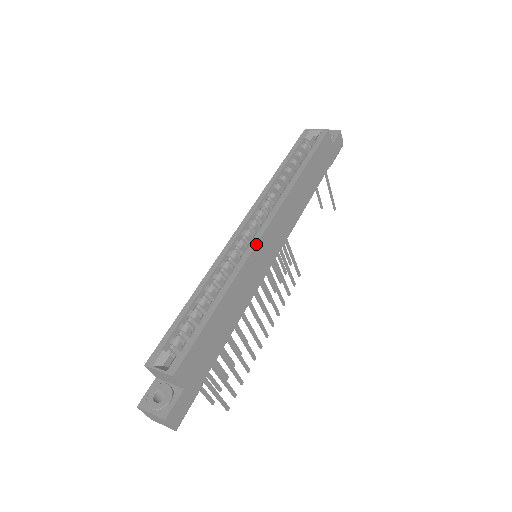
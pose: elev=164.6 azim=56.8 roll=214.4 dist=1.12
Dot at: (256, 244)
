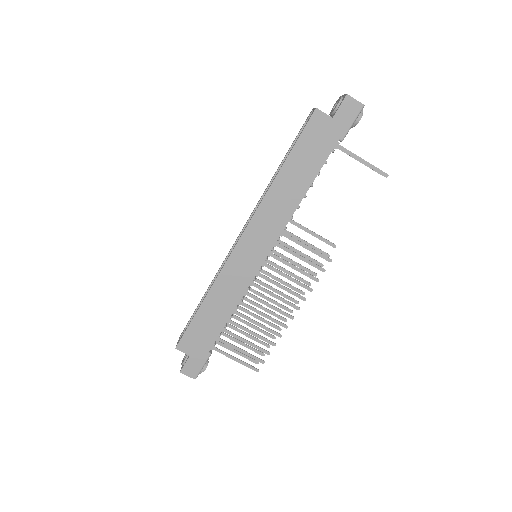
Dot at: (230, 254)
